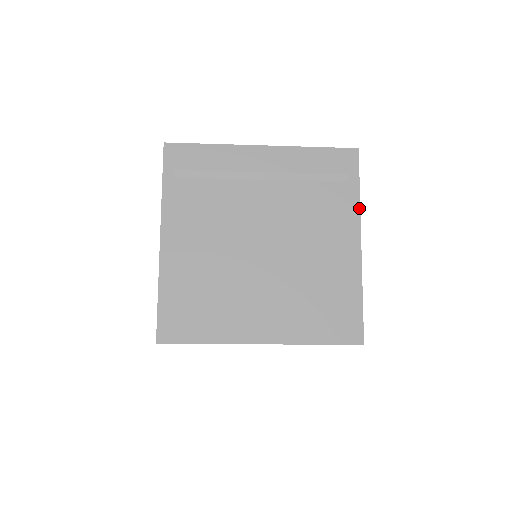
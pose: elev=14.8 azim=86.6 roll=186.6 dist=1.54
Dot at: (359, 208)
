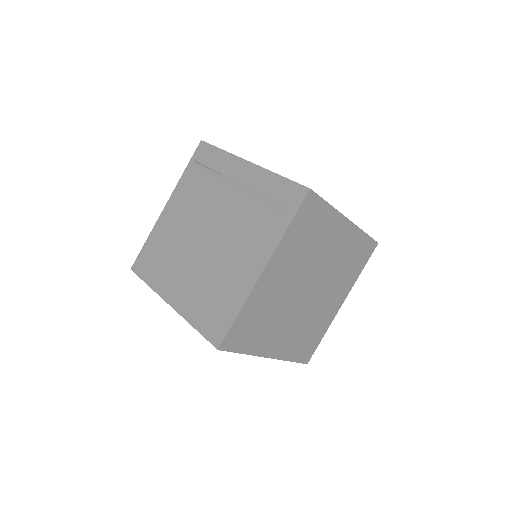
Dot at: (279, 240)
